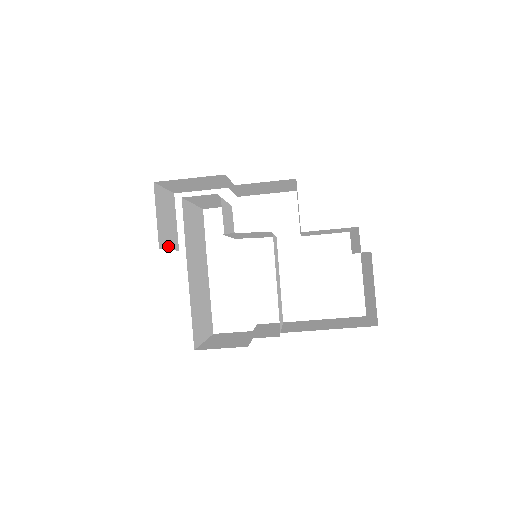
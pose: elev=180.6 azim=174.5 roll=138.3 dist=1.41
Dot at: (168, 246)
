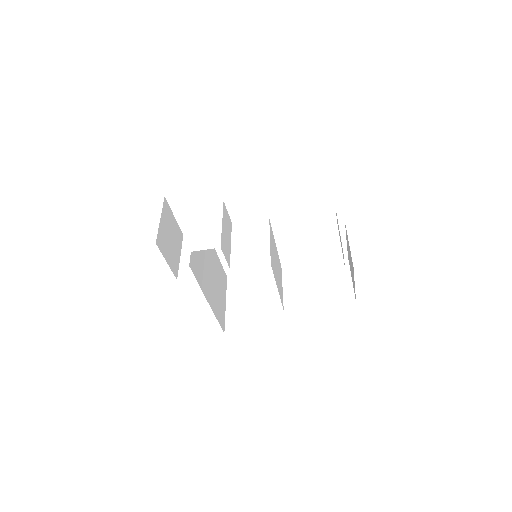
Dot at: (179, 257)
